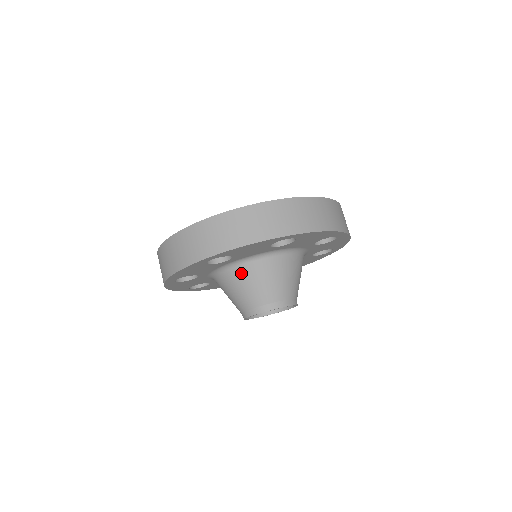
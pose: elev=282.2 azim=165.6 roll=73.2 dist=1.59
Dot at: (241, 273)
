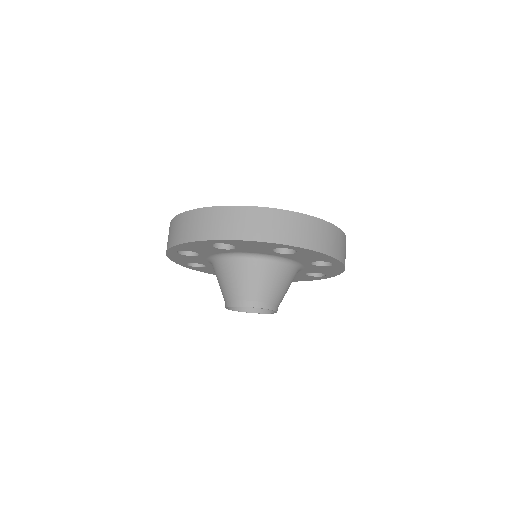
Dot at: (238, 265)
